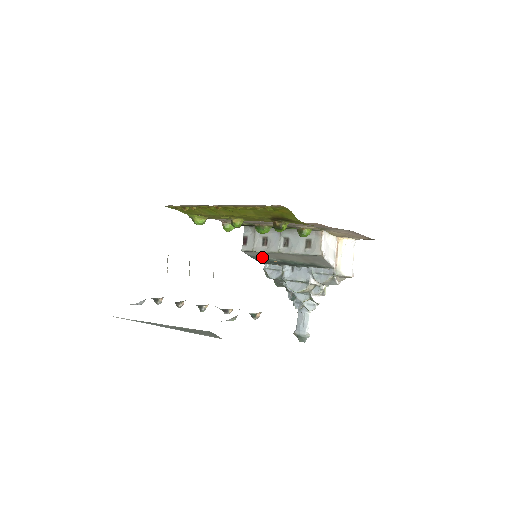
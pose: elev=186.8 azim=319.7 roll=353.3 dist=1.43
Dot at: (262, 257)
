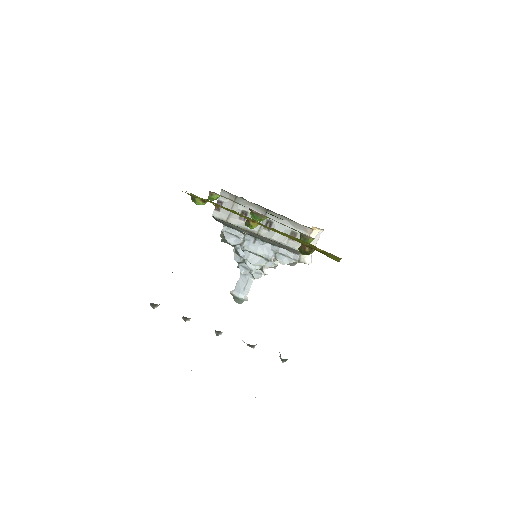
Dot at: (230, 225)
